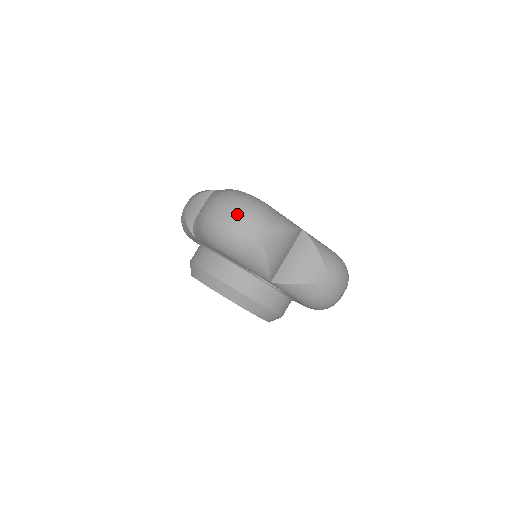
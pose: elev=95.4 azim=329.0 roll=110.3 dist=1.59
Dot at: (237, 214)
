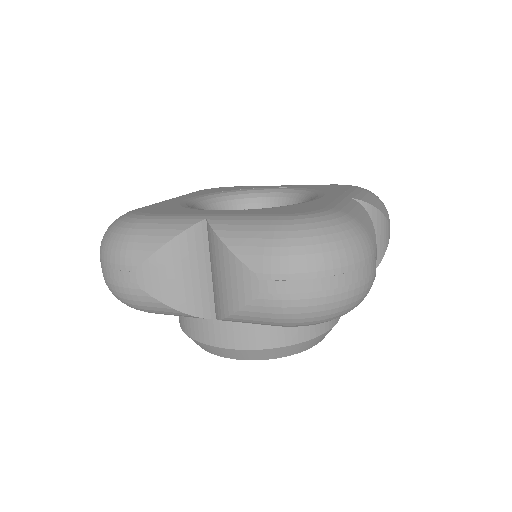
Dot at: (349, 270)
